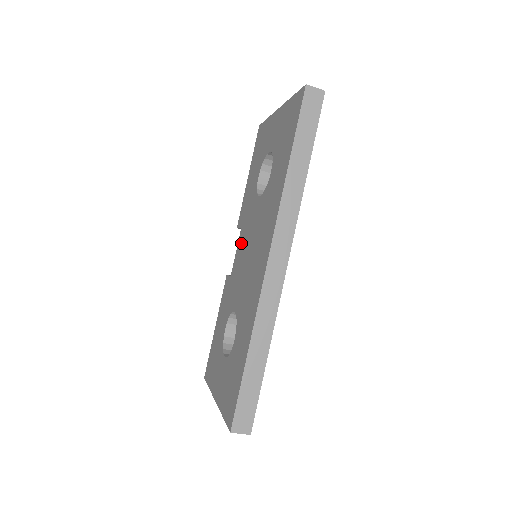
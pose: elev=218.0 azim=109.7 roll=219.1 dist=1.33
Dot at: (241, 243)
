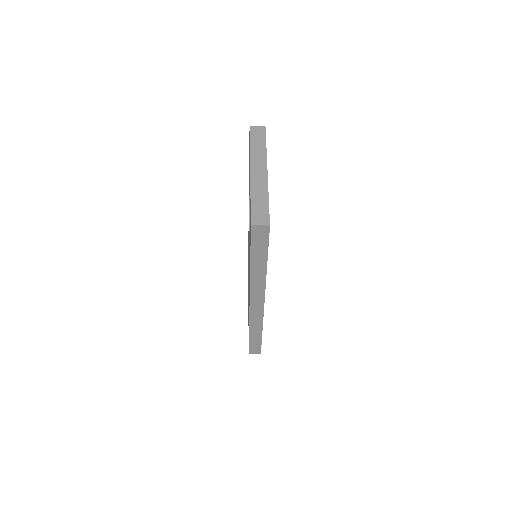
Dot at: occluded
